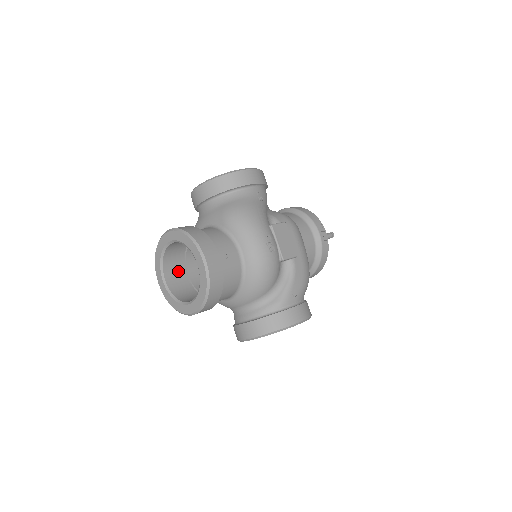
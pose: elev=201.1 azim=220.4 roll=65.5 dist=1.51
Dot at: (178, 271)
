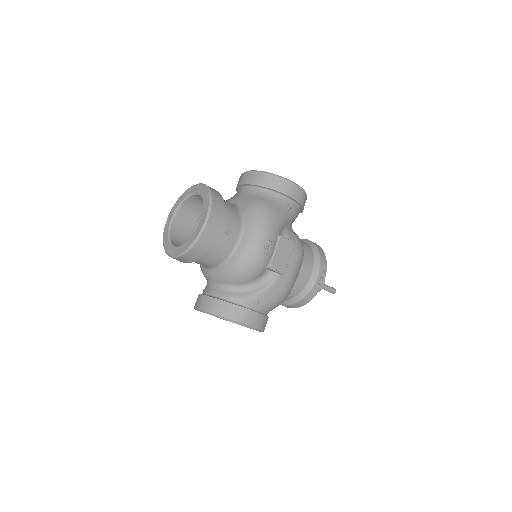
Dot at: (188, 222)
